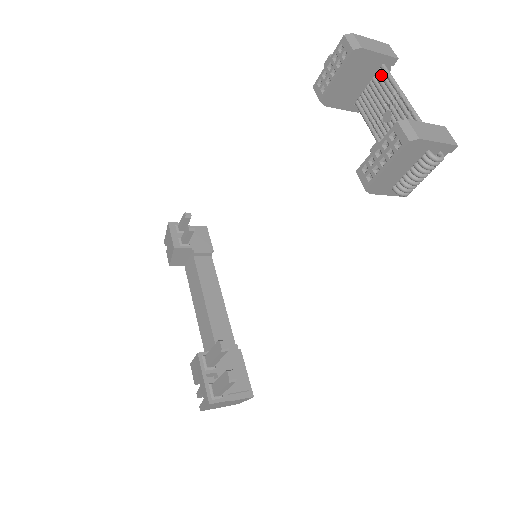
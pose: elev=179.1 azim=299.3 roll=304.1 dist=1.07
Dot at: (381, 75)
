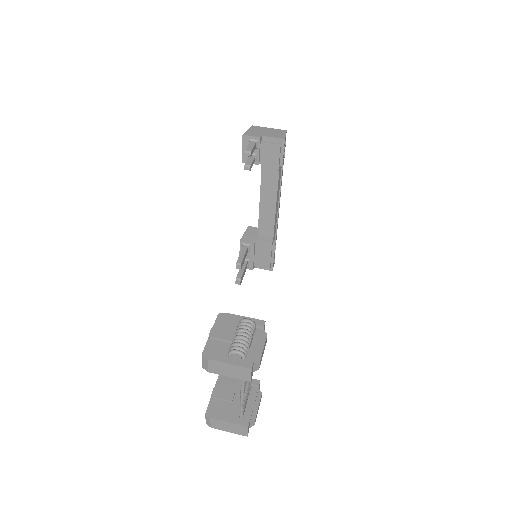
Dot at: occluded
